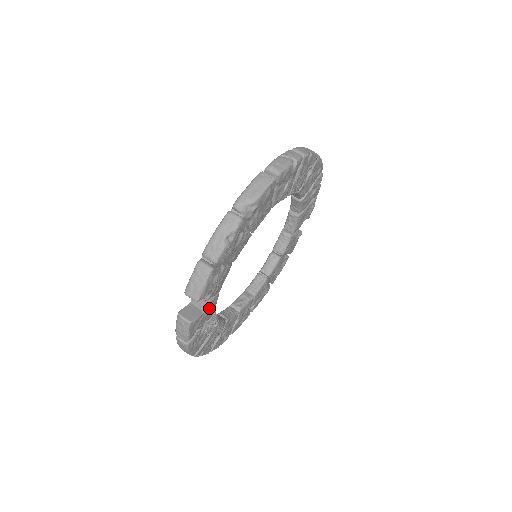
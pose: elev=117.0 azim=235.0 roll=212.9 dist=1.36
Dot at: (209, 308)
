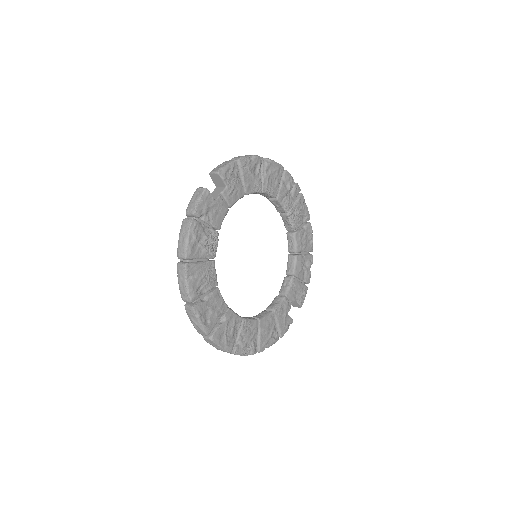
Dot at: (219, 208)
